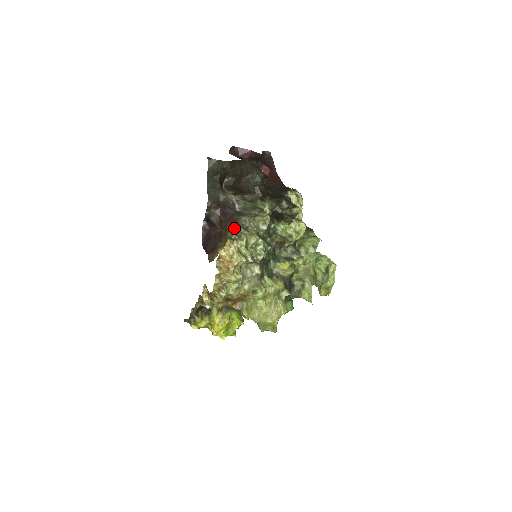
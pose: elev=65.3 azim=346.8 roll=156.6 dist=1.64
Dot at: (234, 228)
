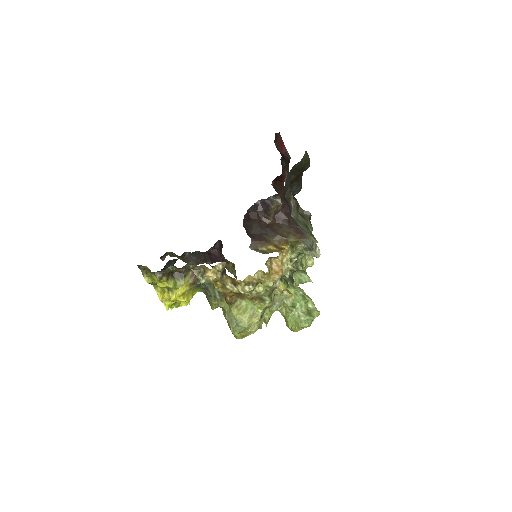
Dot at: (299, 239)
